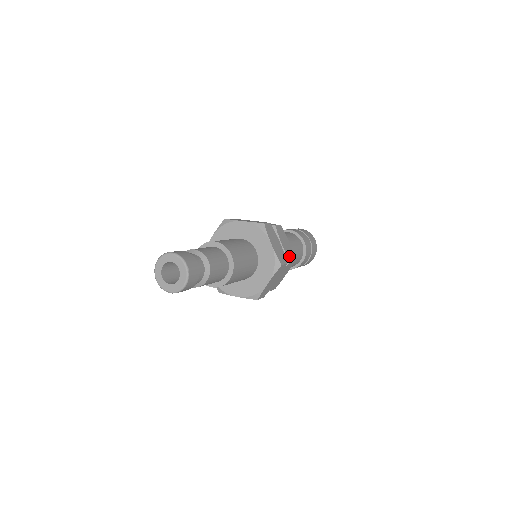
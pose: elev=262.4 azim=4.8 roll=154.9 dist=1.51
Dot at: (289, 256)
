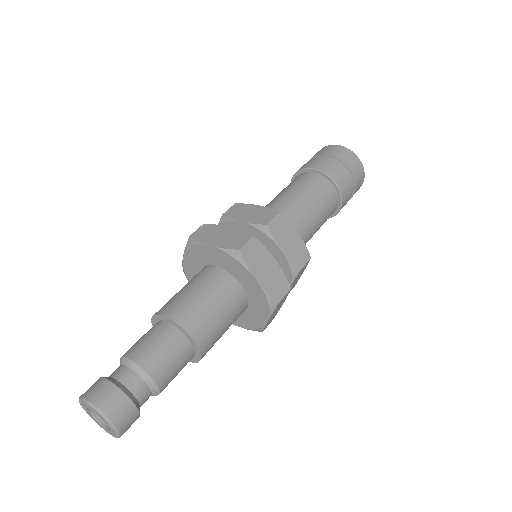
Dot at: (263, 221)
